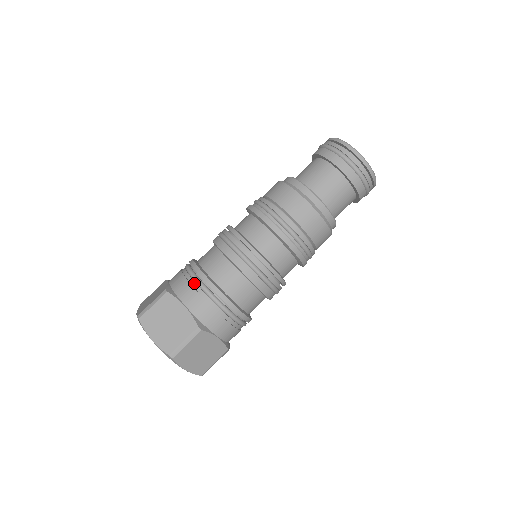
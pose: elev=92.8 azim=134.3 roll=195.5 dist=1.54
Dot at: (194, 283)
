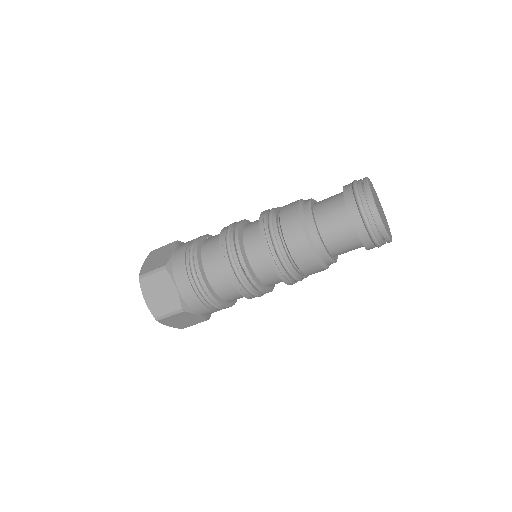
Dot at: (208, 305)
